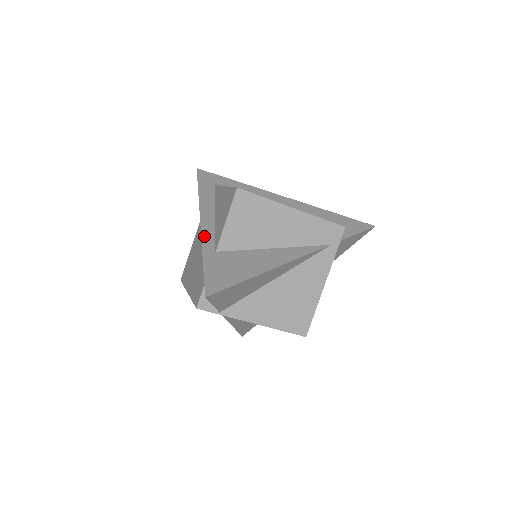
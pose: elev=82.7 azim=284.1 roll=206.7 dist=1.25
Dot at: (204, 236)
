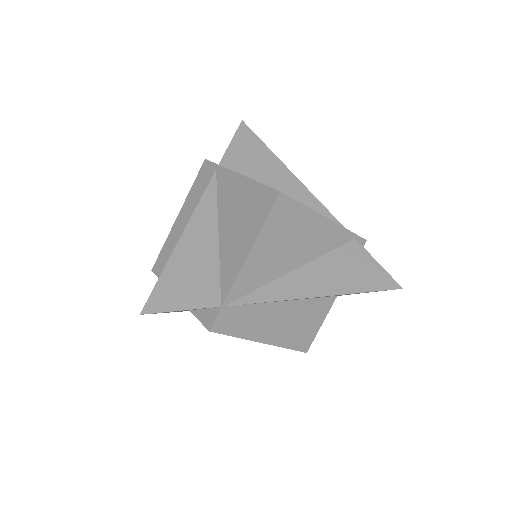
Dot at: occluded
